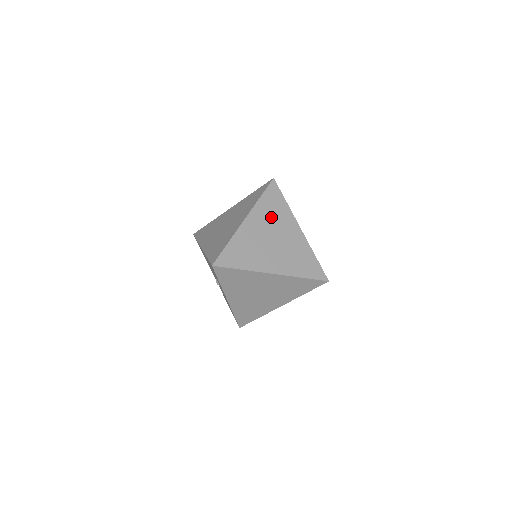
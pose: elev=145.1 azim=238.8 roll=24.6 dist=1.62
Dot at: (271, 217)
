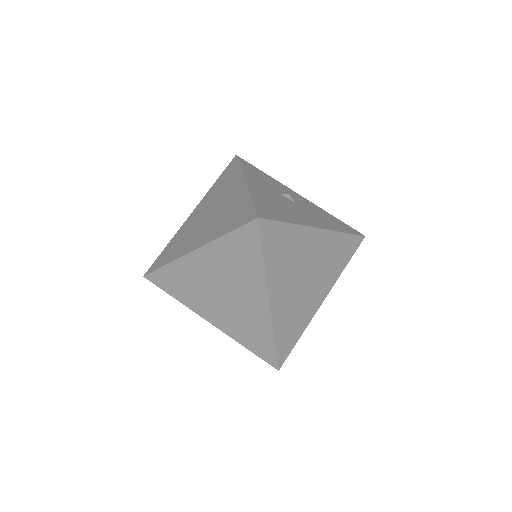
Dot at: (217, 193)
